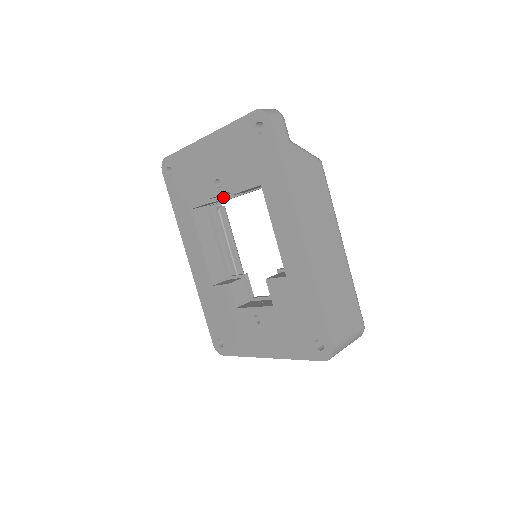
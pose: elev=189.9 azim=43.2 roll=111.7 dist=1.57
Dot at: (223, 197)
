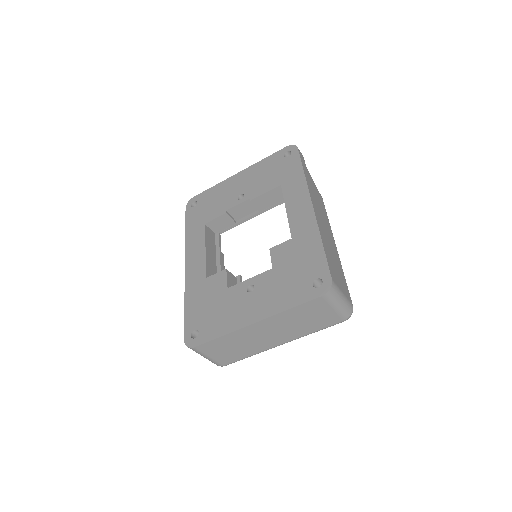
Dot at: (235, 221)
